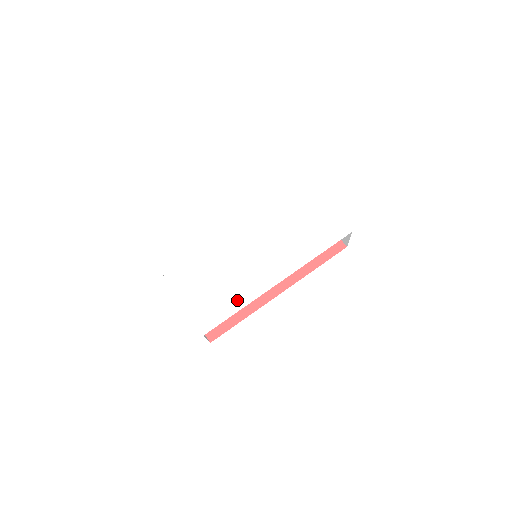
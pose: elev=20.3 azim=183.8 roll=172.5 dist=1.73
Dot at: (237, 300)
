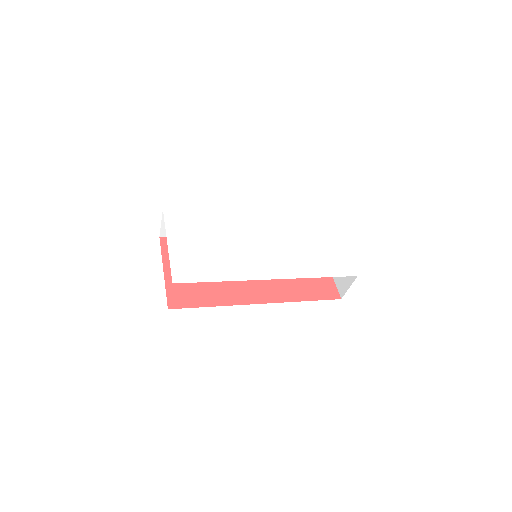
Dot at: (223, 272)
